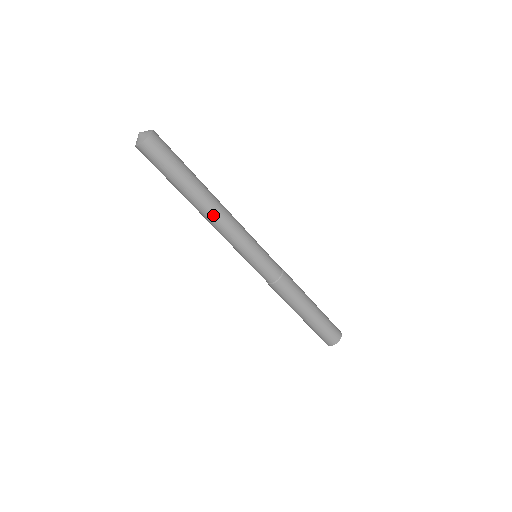
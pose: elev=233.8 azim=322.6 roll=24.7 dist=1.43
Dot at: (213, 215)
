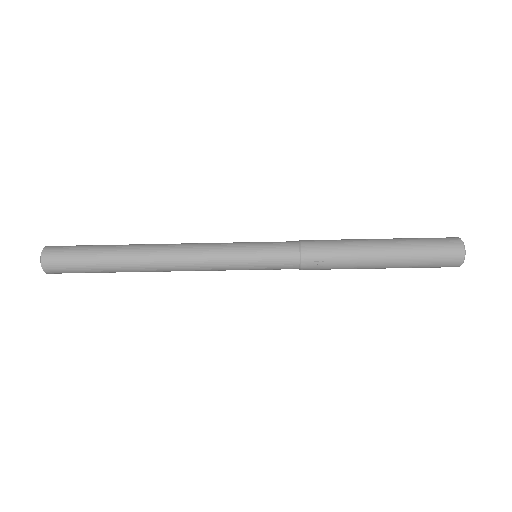
Dot at: (165, 269)
